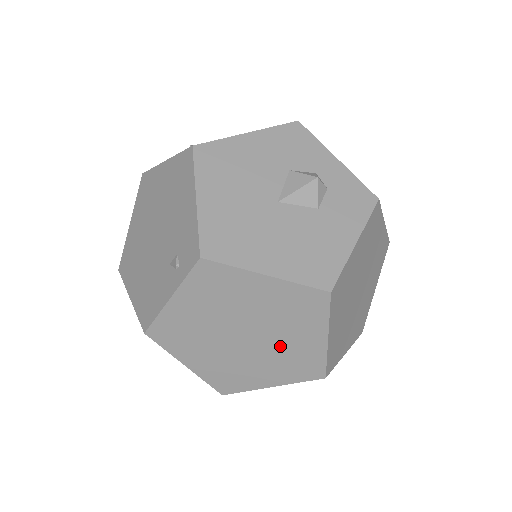
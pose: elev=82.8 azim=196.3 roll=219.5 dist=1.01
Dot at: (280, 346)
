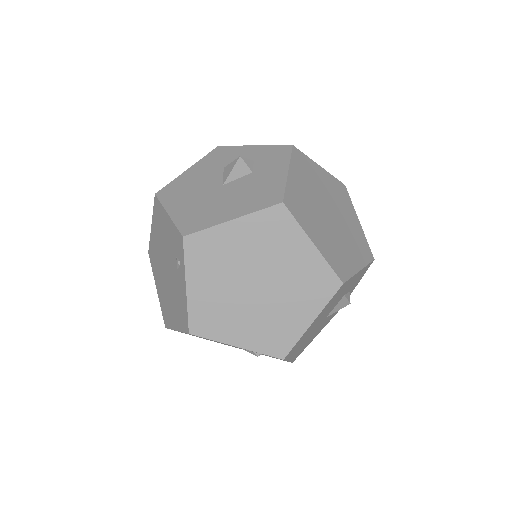
Dot at: (287, 276)
